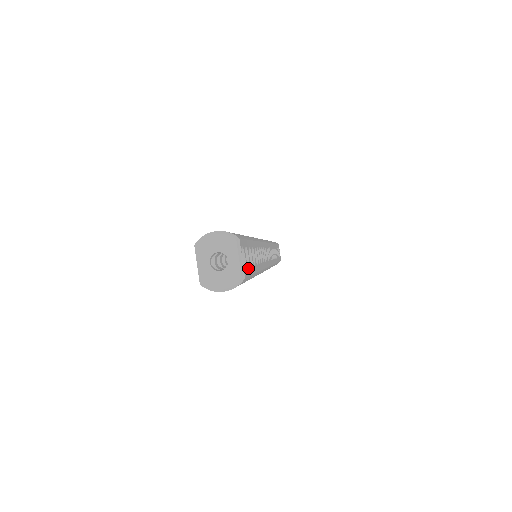
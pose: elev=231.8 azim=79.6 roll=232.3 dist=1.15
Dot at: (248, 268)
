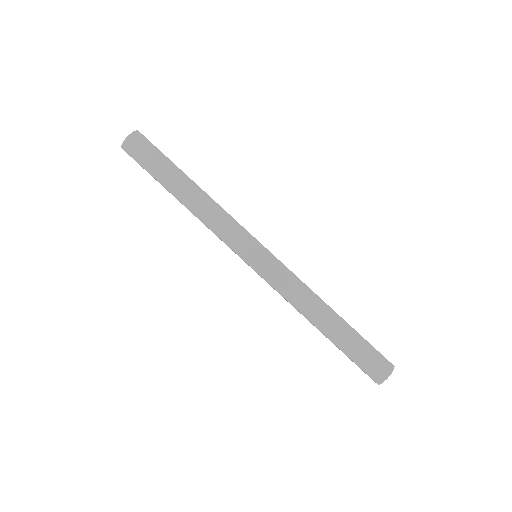
Dot at: (152, 144)
